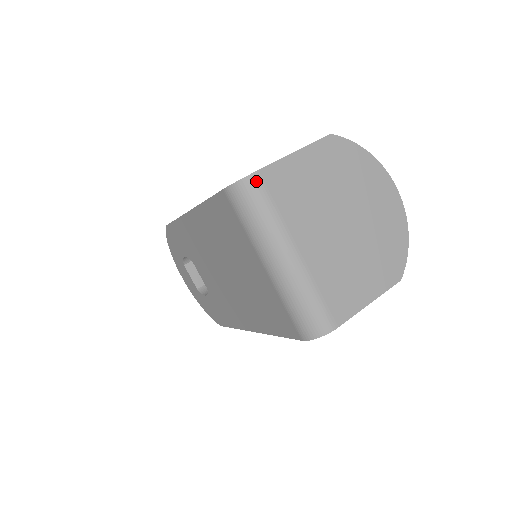
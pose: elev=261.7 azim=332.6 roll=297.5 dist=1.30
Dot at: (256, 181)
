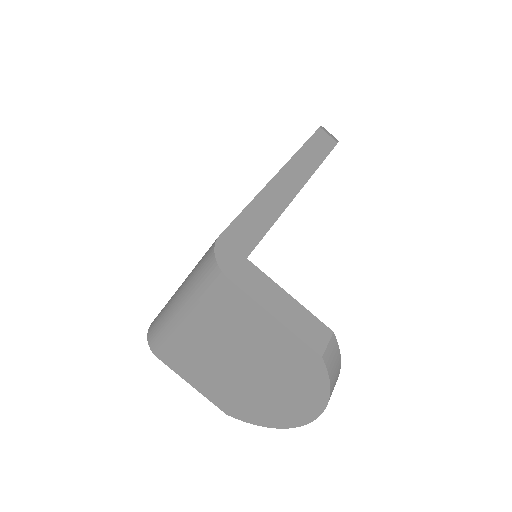
Dot at: (219, 278)
